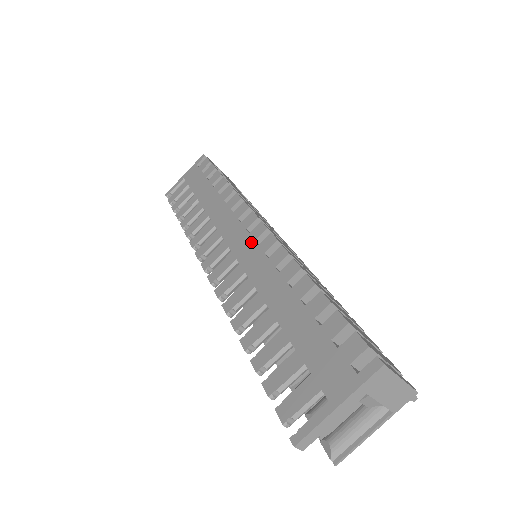
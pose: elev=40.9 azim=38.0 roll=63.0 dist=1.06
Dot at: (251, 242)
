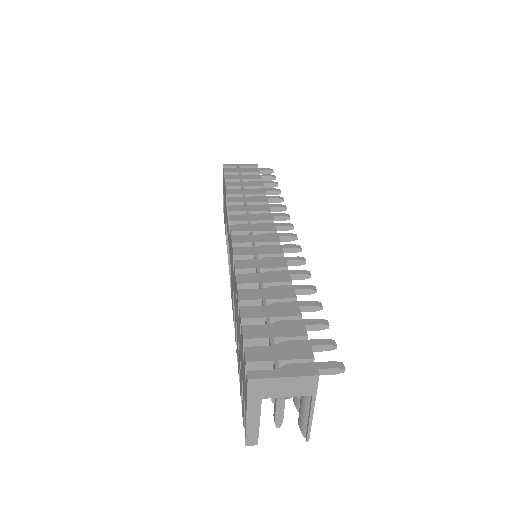
Dot at: (231, 258)
